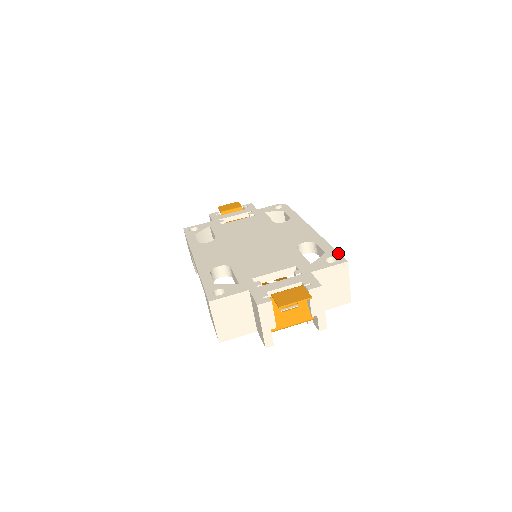
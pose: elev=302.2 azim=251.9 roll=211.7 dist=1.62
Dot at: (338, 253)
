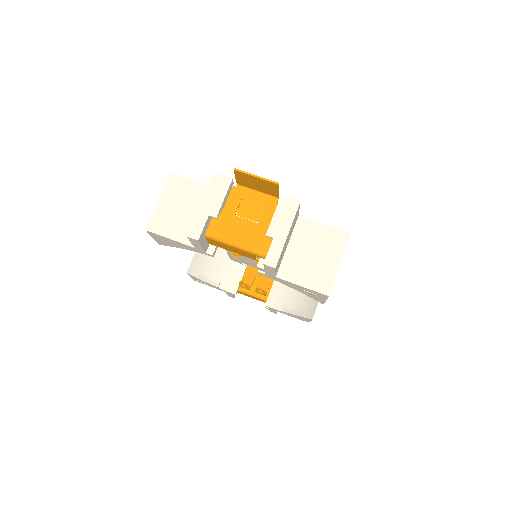
Dot at: occluded
